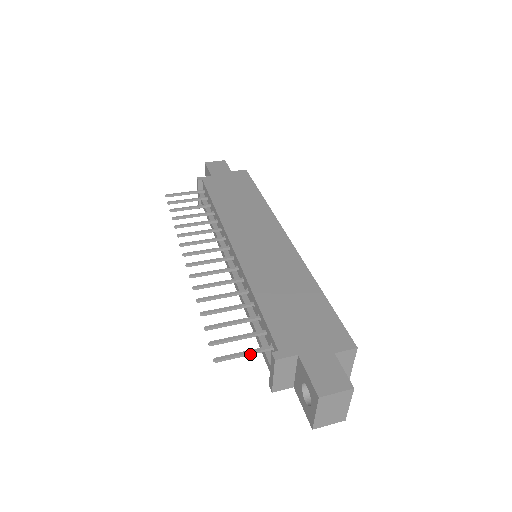
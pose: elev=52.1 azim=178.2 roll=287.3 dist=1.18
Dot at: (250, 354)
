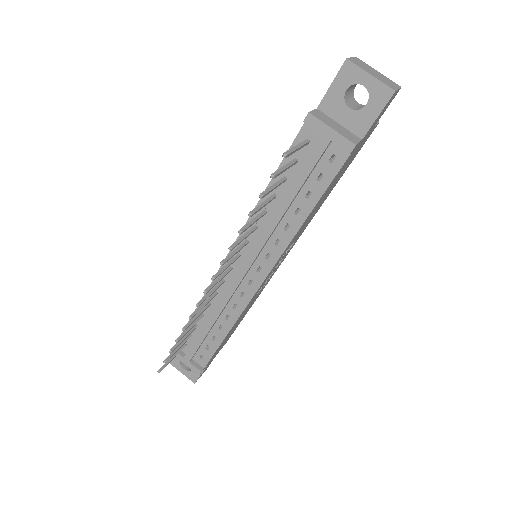
Dot at: (300, 146)
